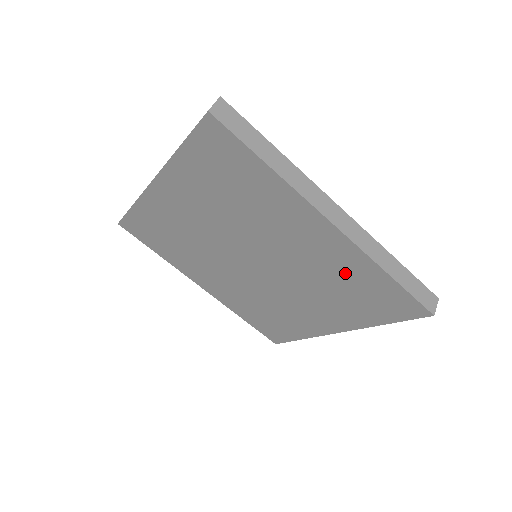
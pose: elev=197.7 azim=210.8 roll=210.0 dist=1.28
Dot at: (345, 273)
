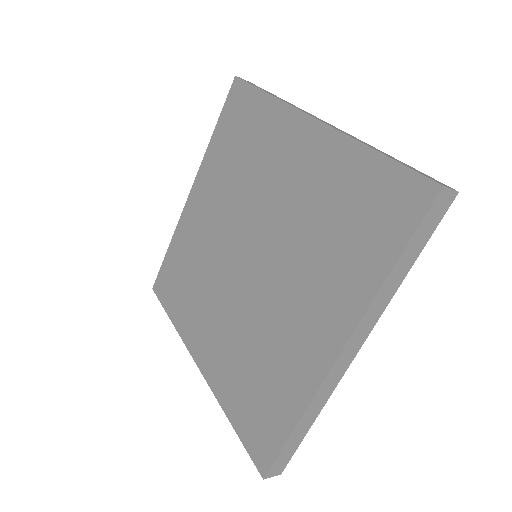
Dot at: (331, 188)
